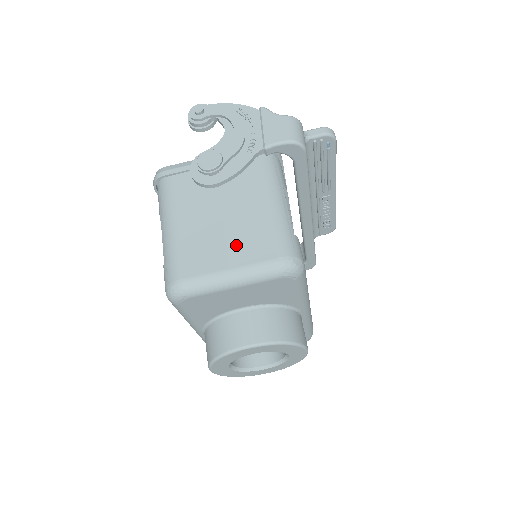
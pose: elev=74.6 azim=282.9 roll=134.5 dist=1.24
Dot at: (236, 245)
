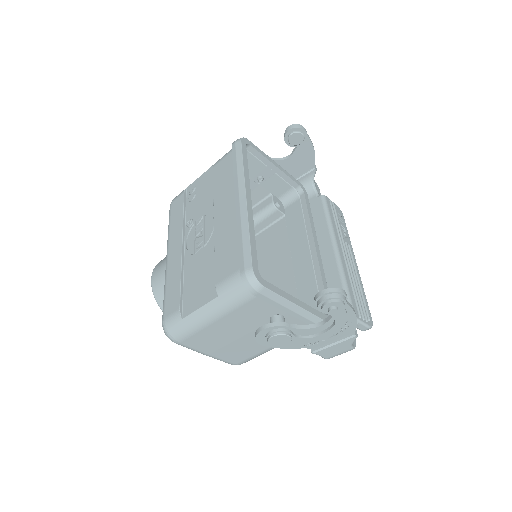
Dot at: (228, 350)
